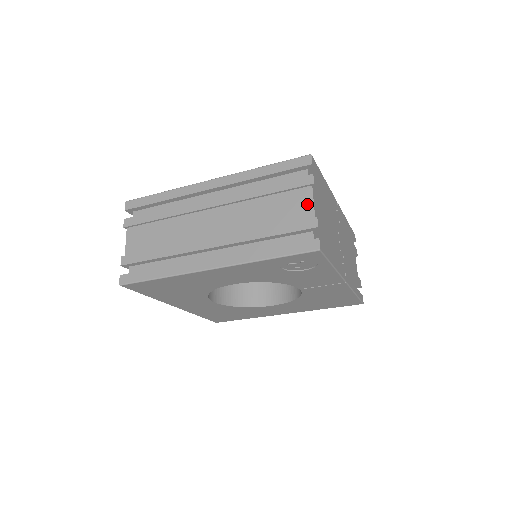
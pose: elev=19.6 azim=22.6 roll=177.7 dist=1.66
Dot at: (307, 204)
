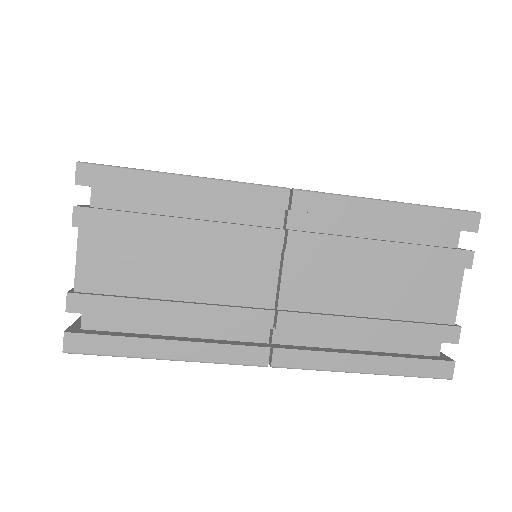
Dot at: (78, 260)
